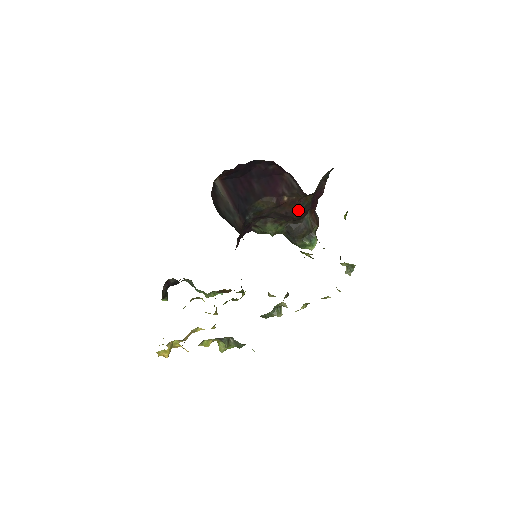
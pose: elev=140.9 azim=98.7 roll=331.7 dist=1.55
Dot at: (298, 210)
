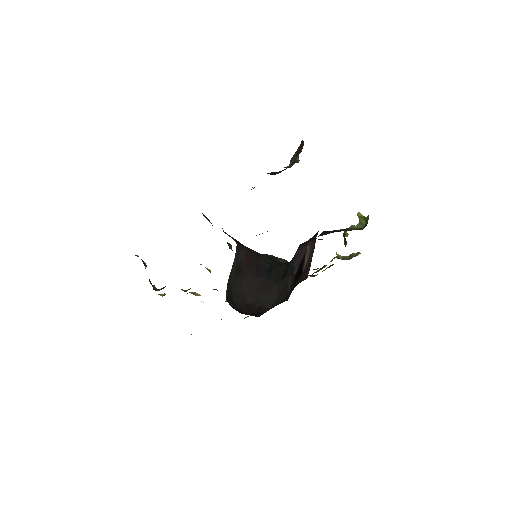
Dot at: occluded
